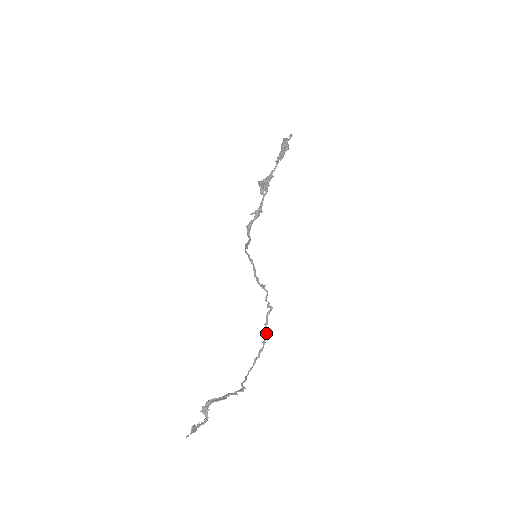
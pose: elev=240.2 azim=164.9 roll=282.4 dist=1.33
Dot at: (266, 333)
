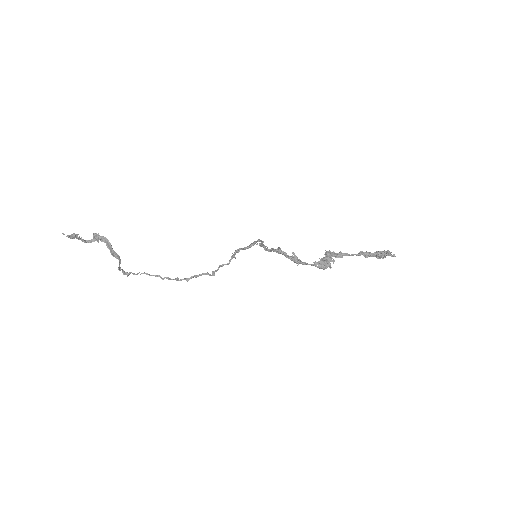
Dot at: (187, 279)
